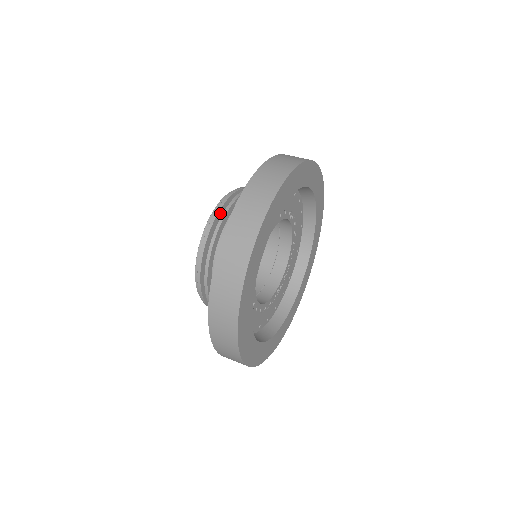
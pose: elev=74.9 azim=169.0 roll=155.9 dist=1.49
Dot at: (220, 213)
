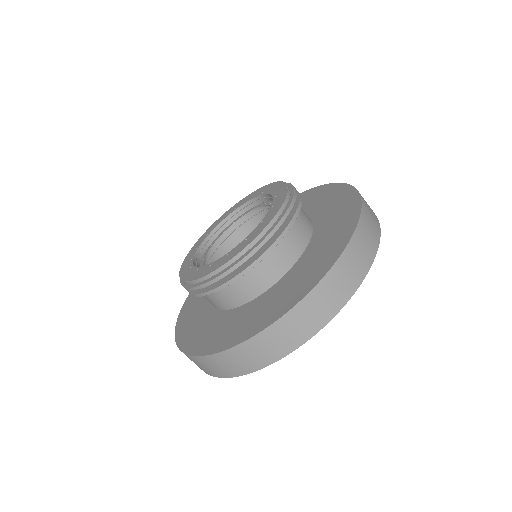
Dot at: (243, 261)
